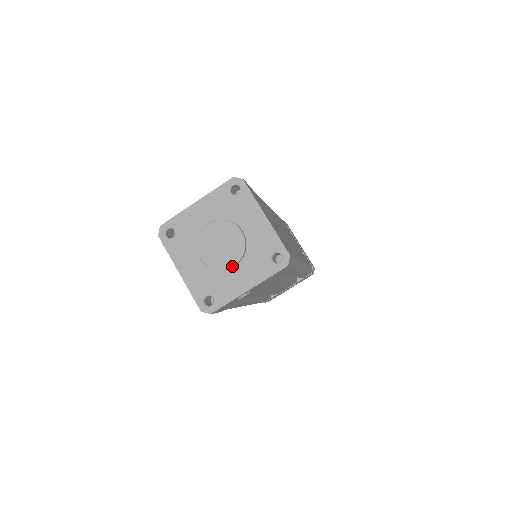
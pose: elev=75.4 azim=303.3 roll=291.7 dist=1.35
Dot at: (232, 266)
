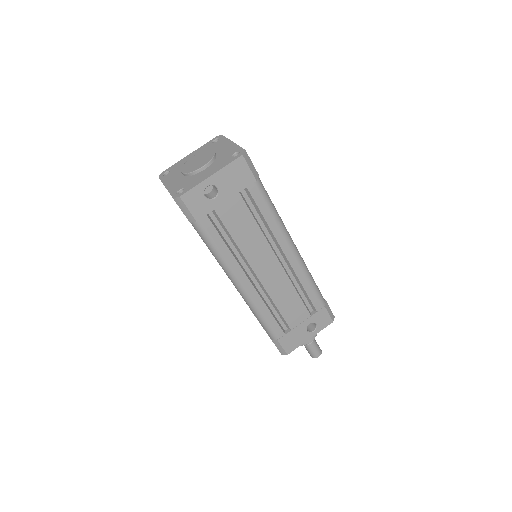
Dot at: (202, 167)
